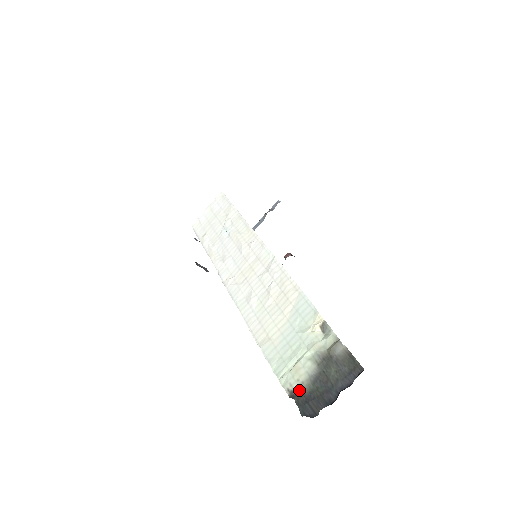
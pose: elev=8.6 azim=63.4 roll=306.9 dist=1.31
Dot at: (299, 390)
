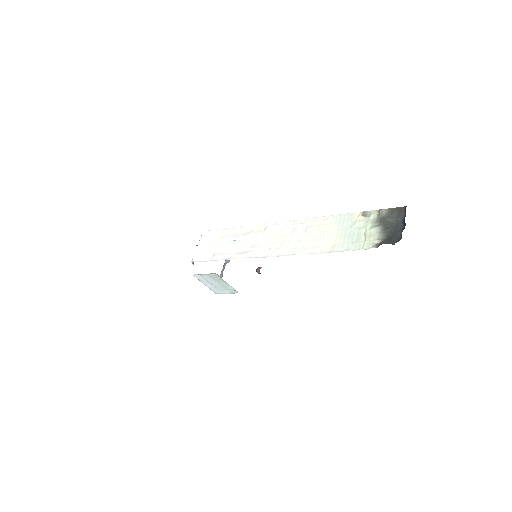
Dot at: (380, 241)
